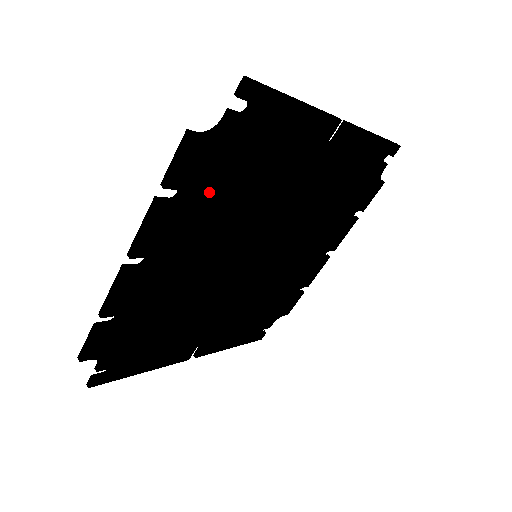
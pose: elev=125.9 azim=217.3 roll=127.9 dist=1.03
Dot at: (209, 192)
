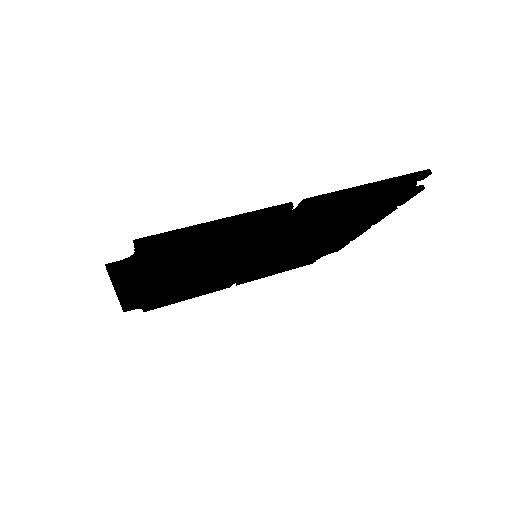
Dot at: (159, 268)
